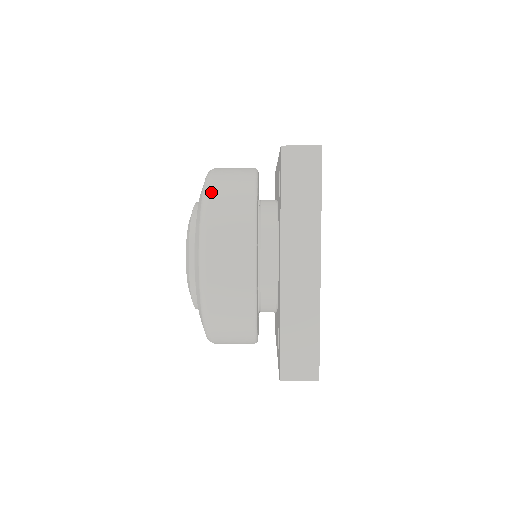
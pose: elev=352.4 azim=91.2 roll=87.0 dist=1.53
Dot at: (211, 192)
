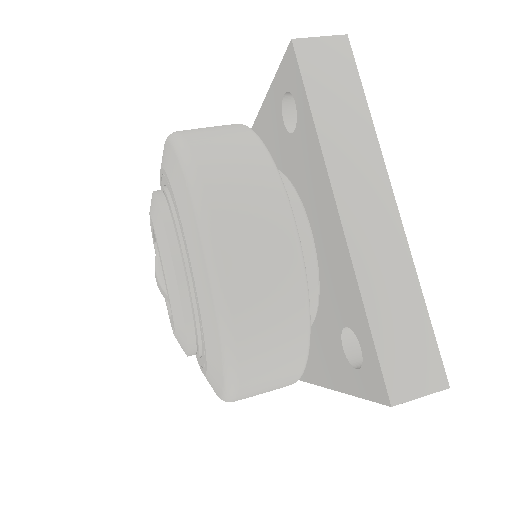
Dot at: (189, 141)
